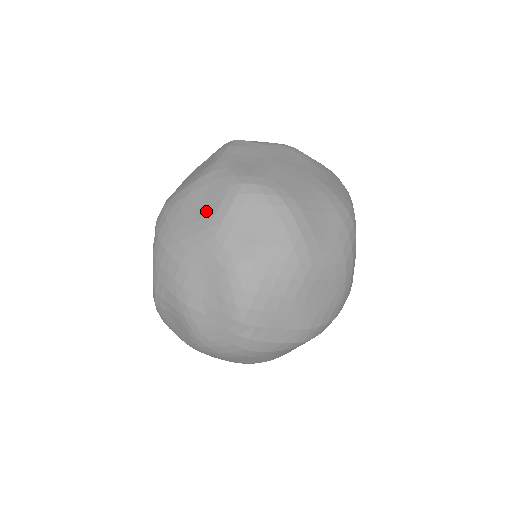
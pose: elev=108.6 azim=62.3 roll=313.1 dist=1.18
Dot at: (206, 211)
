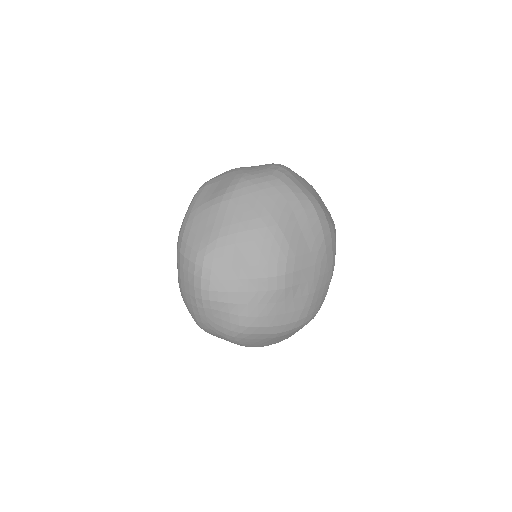
Dot at: occluded
